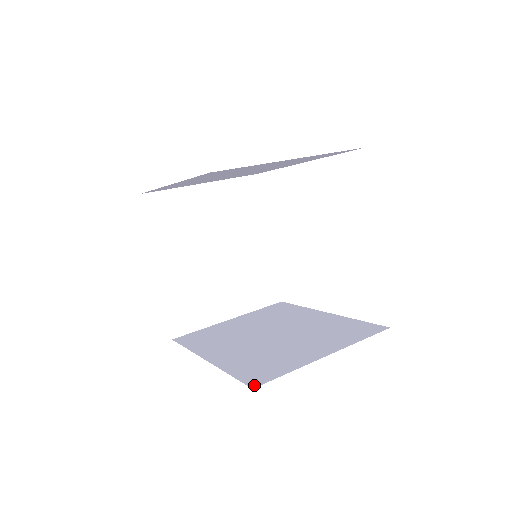
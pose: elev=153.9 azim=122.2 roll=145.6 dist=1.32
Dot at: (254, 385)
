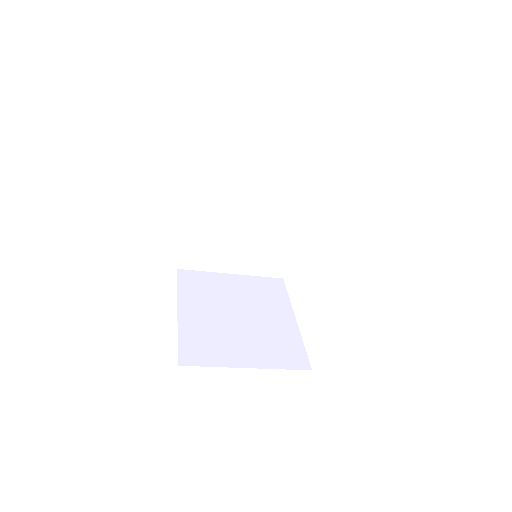
Dot at: occluded
